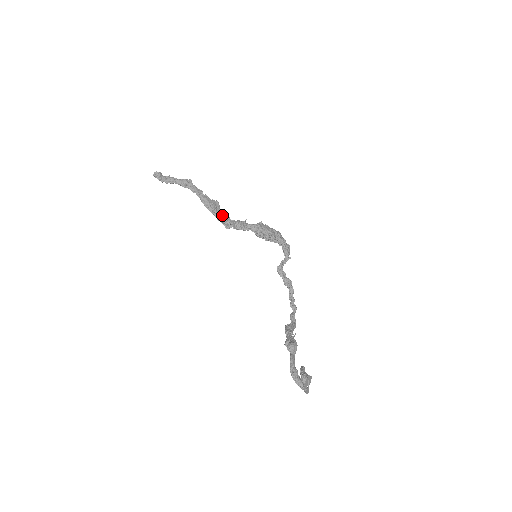
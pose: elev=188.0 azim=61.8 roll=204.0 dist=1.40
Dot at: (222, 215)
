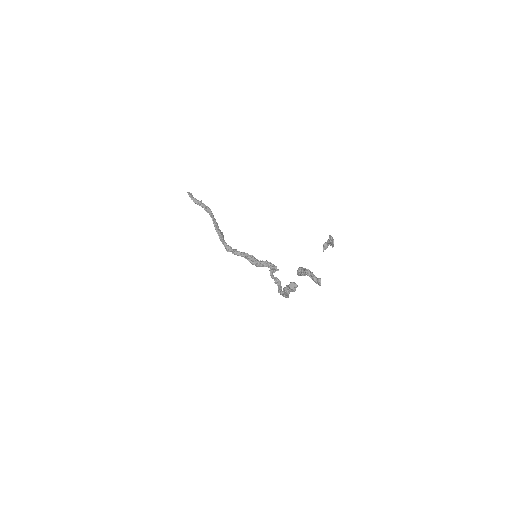
Dot at: (225, 242)
